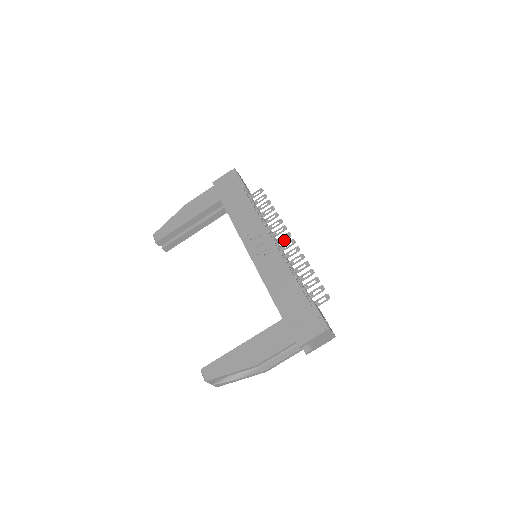
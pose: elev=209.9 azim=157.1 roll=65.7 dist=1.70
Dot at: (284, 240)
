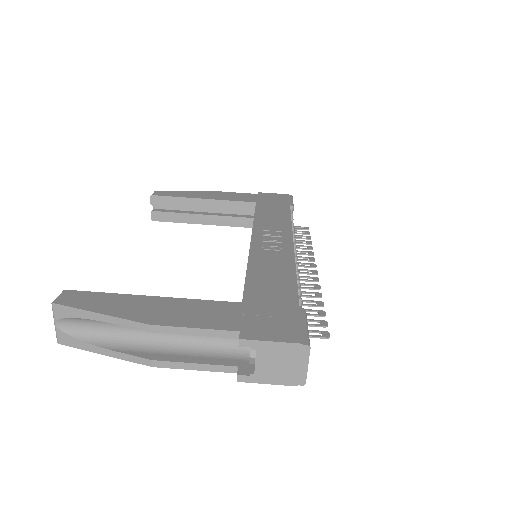
Dot at: (303, 266)
